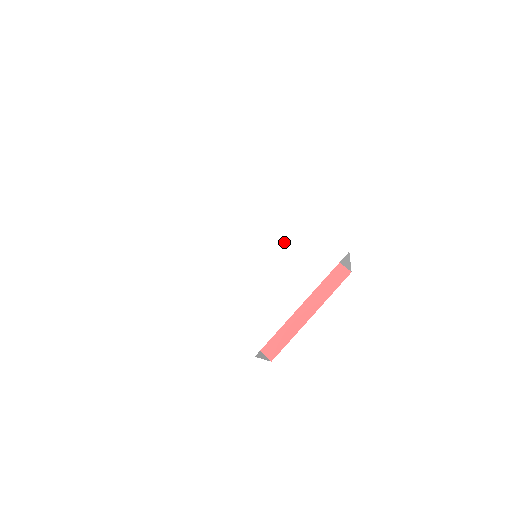
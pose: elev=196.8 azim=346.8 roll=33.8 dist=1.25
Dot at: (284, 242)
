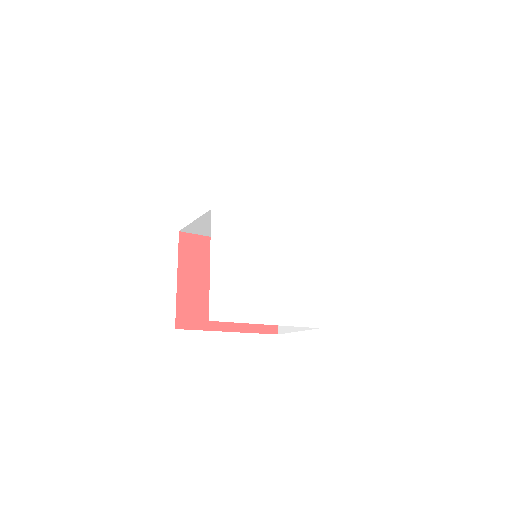
Dot at: (294, 275)
